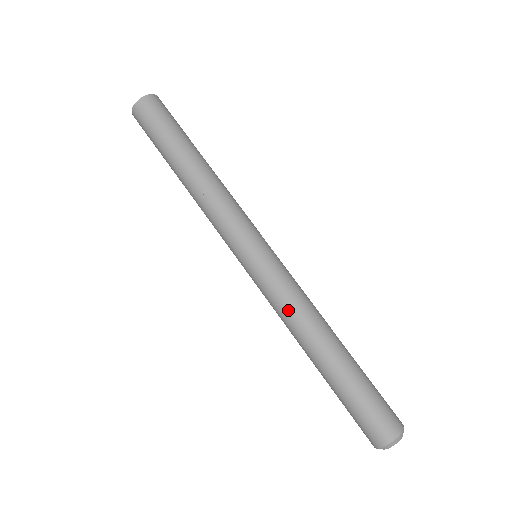
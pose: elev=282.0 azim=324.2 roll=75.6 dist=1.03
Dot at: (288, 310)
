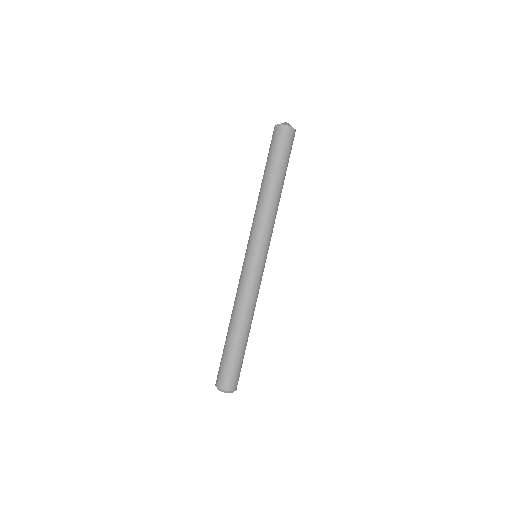
Dot at: (238, 294)
